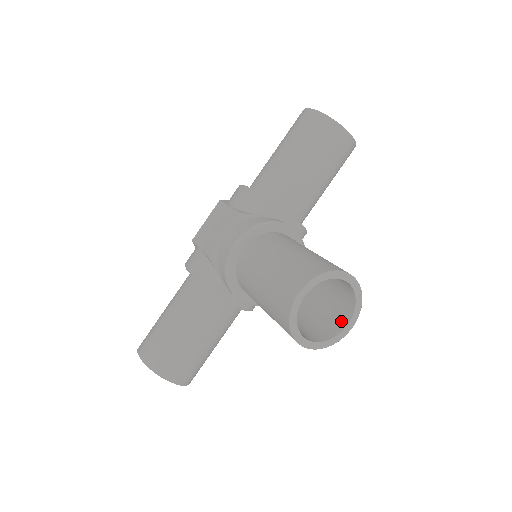
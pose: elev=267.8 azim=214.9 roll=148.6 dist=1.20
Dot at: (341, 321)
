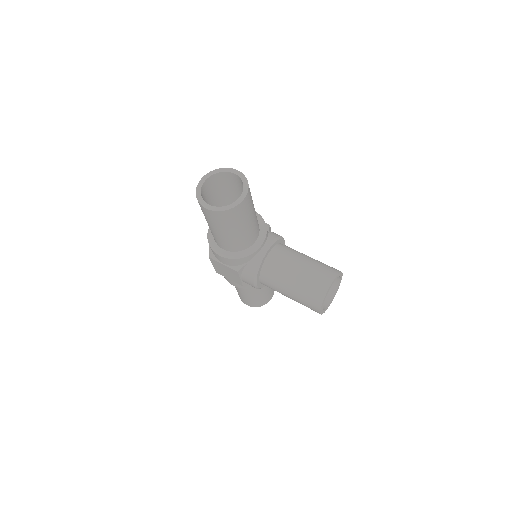
Dot at: occluded
